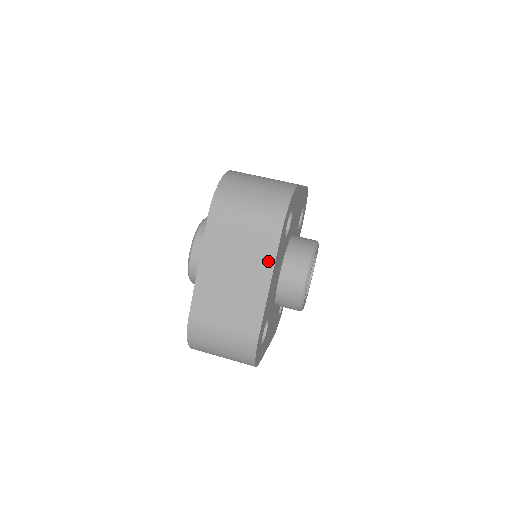
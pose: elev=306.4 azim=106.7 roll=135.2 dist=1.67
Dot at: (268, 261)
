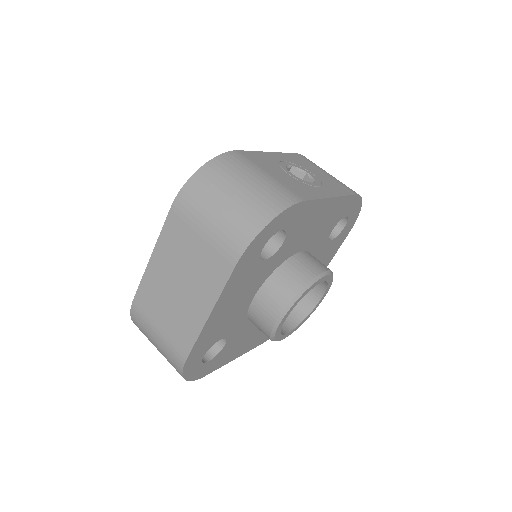
Dot at: (216, 285)
